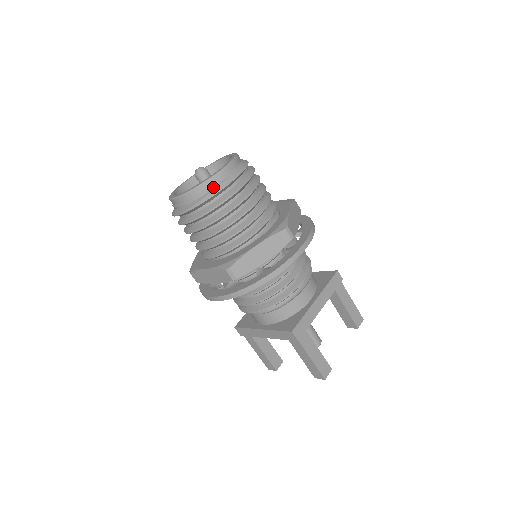
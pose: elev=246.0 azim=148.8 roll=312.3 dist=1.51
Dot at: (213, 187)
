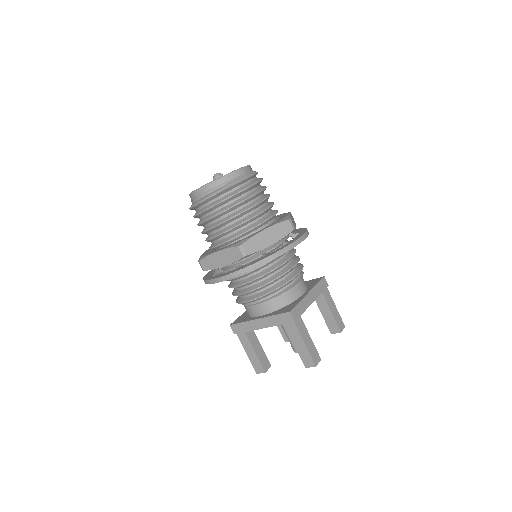
Dot at: (233, 180)
